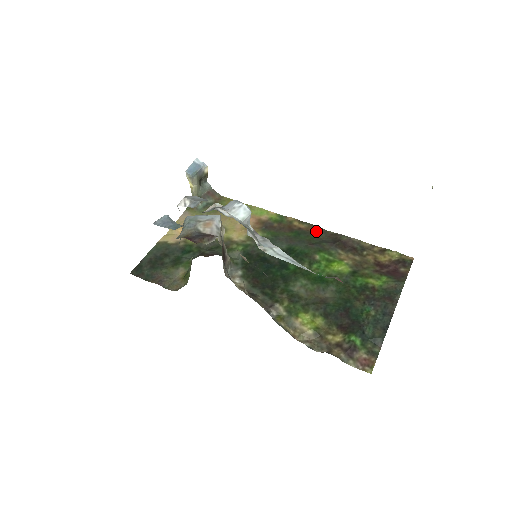
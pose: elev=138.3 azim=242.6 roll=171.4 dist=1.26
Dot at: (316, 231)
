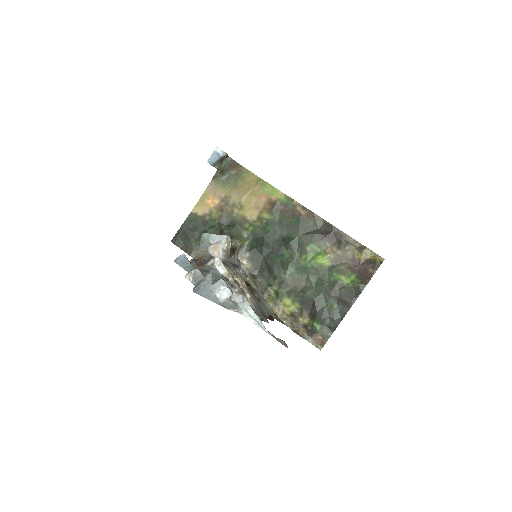
Dot at: (313, 219)
